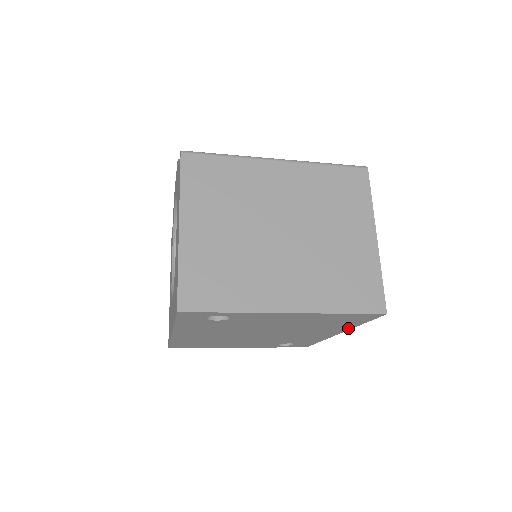
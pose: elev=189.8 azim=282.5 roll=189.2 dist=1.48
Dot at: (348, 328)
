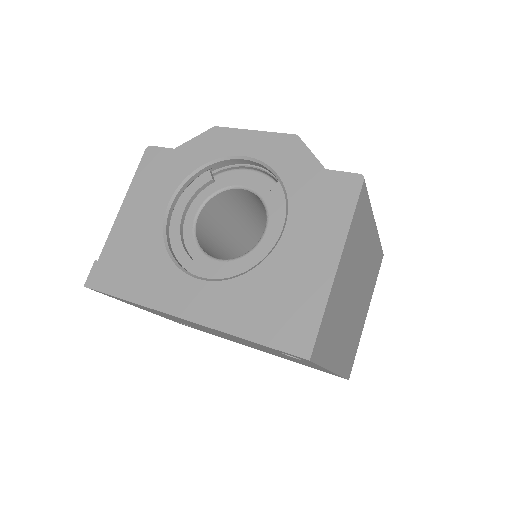
Dot at: occluded
